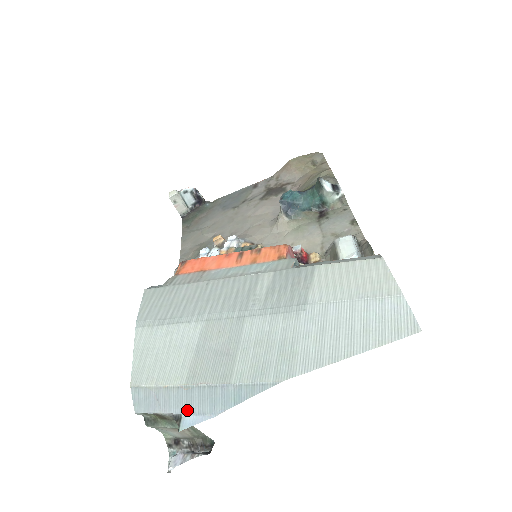
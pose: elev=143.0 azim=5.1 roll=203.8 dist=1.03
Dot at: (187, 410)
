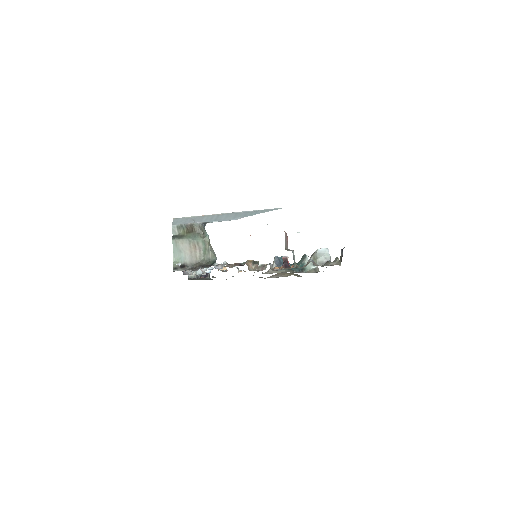
Dot at: (215, 220)
